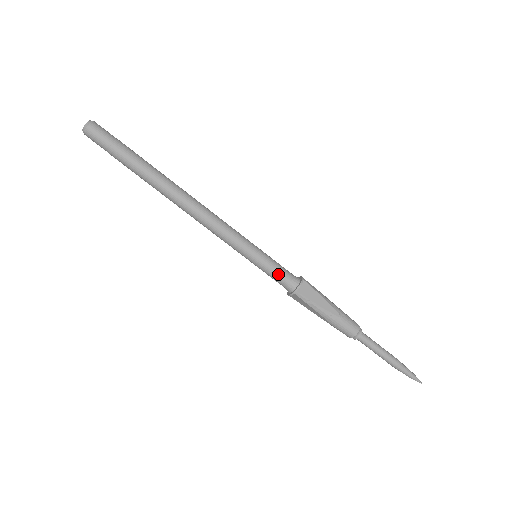
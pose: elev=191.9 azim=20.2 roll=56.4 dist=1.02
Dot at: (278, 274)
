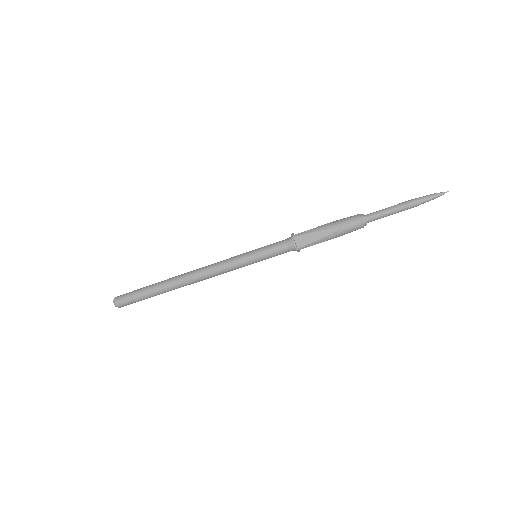
Dot at: (277, 252)
